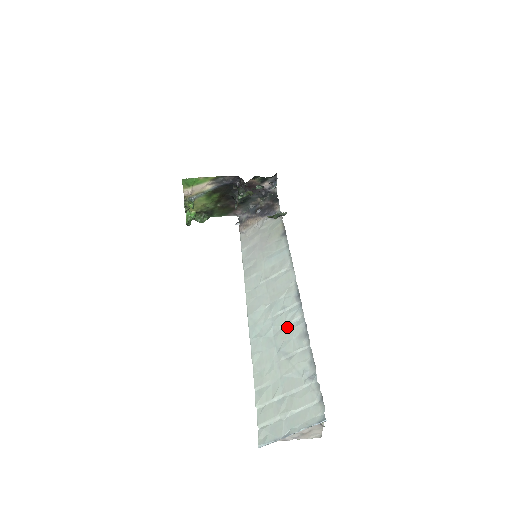
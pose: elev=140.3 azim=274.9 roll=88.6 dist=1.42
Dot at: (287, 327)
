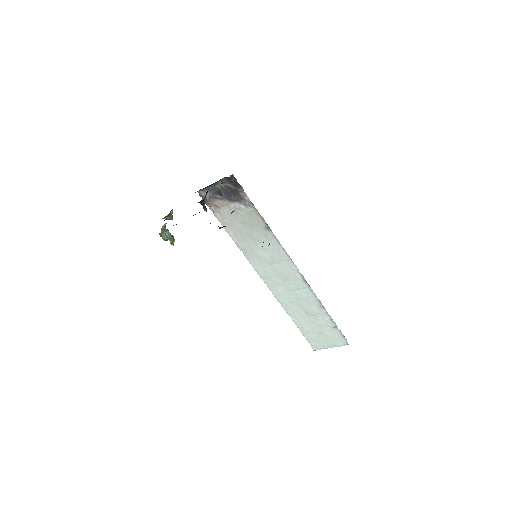
Dot at: (306, 300)
